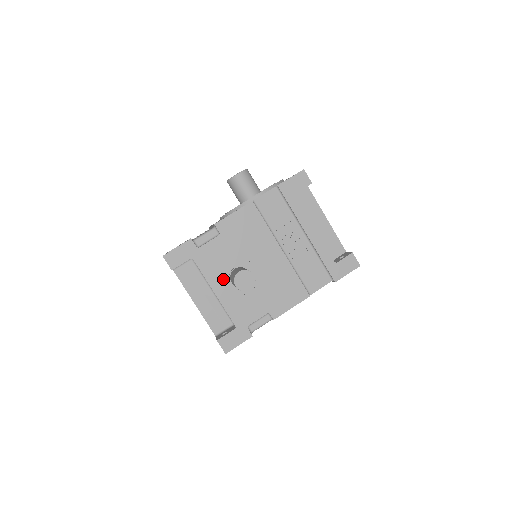
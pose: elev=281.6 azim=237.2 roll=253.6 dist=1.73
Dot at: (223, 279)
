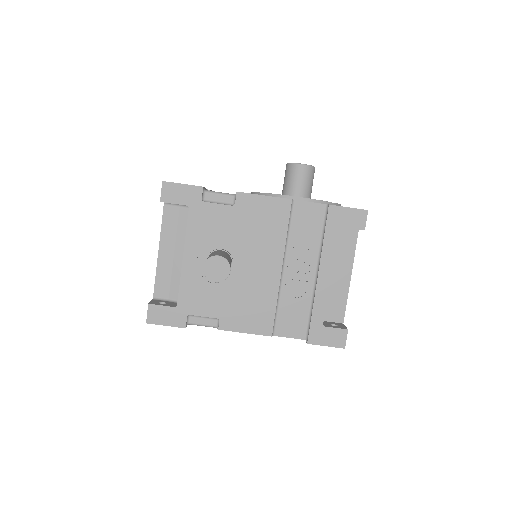
Dot at: (202, 251)
